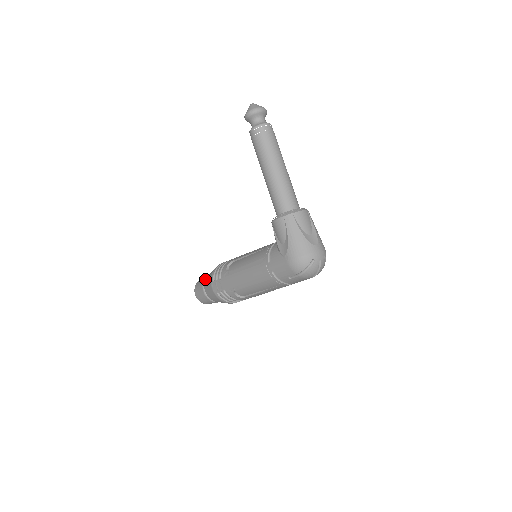
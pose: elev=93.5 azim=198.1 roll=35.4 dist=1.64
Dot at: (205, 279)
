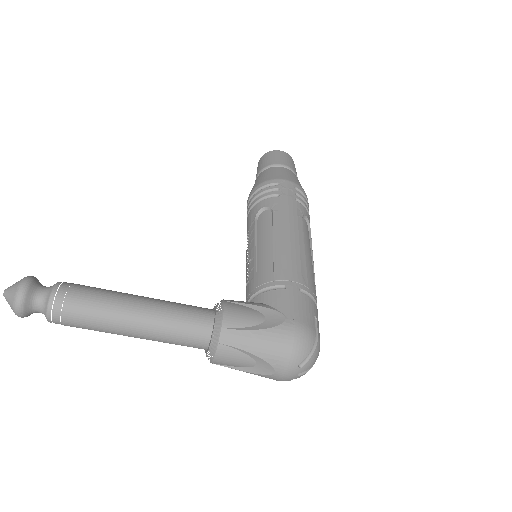
Dot at: occluded
